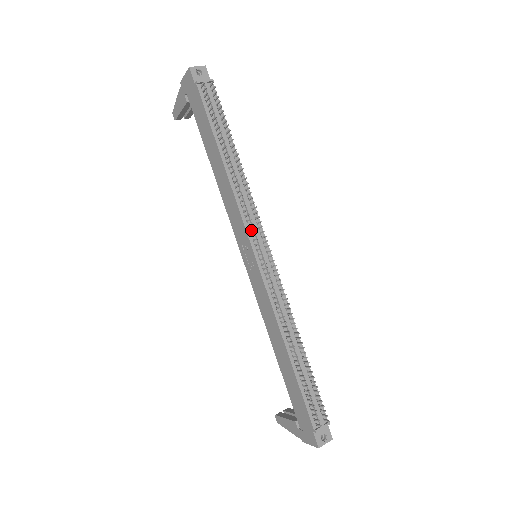
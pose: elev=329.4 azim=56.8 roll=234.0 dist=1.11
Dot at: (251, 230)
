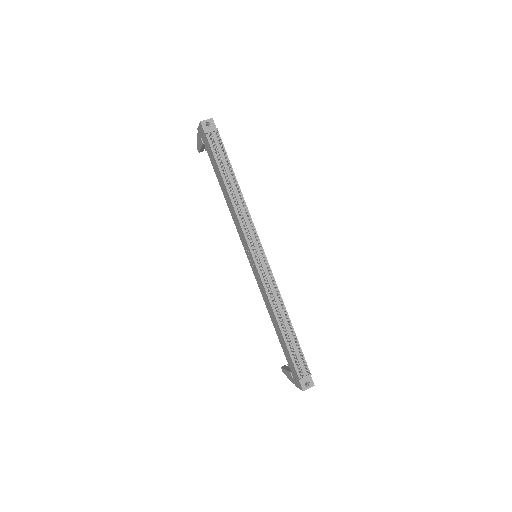
Dot at: (249, 239)
